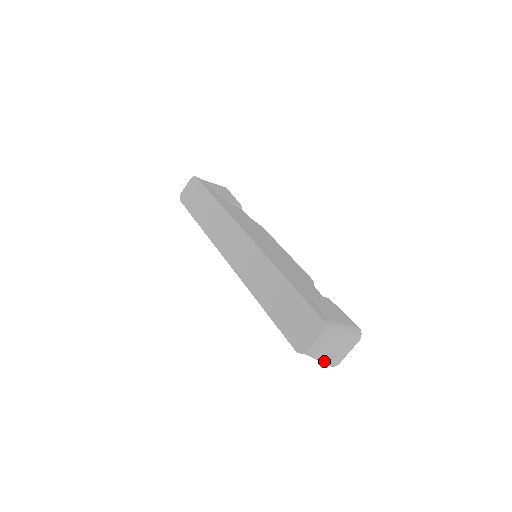
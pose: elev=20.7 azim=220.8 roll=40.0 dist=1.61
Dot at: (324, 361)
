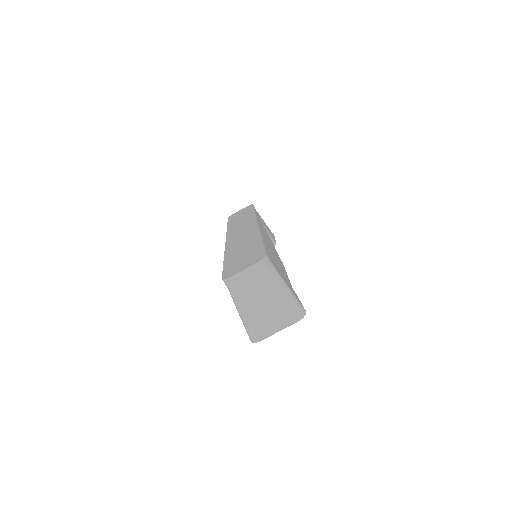
Dot at: (246, 320)
